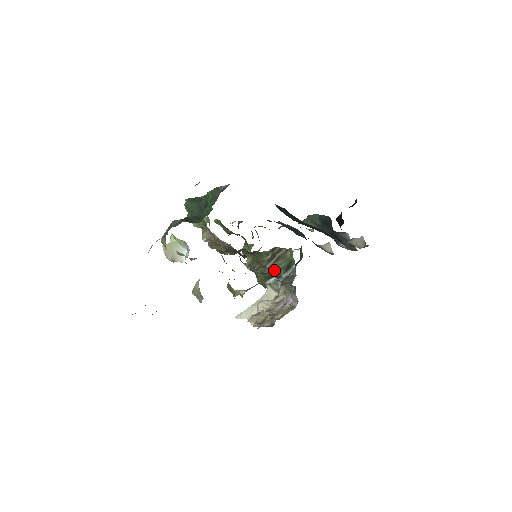
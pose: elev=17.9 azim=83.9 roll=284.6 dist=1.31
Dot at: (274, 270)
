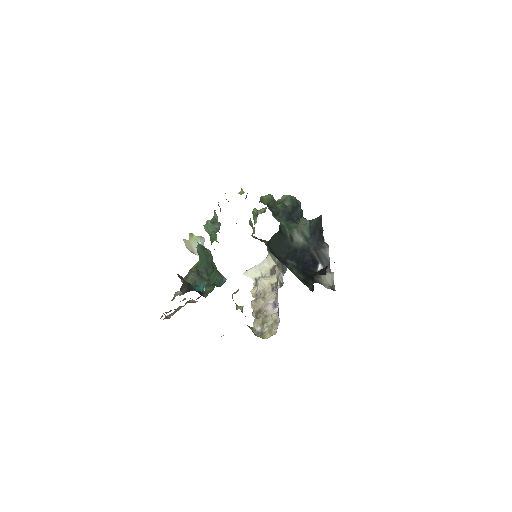
Dot at: occluded
